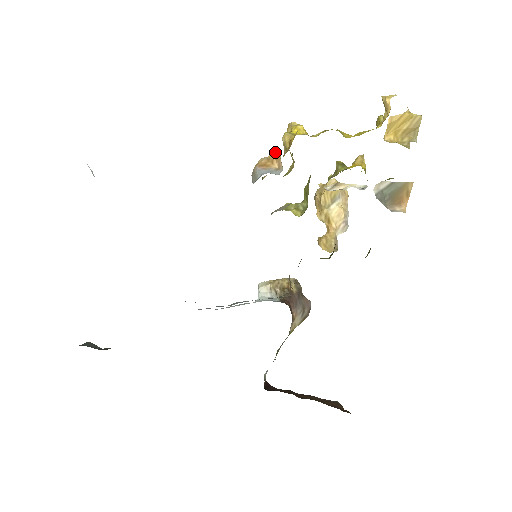
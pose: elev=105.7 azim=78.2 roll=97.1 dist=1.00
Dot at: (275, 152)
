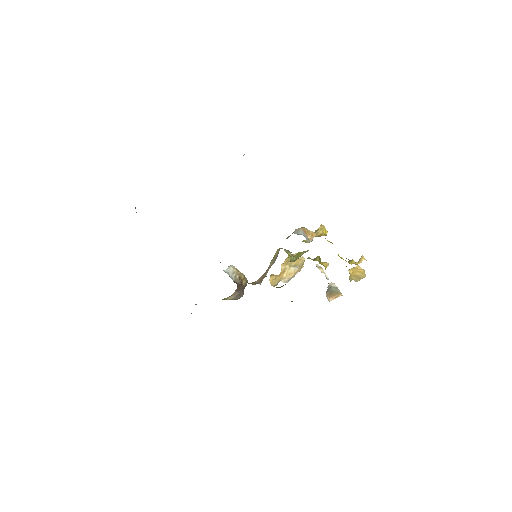
Dot at: occluded
